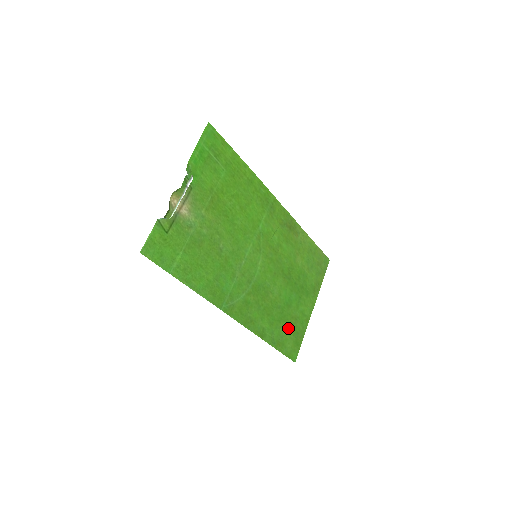
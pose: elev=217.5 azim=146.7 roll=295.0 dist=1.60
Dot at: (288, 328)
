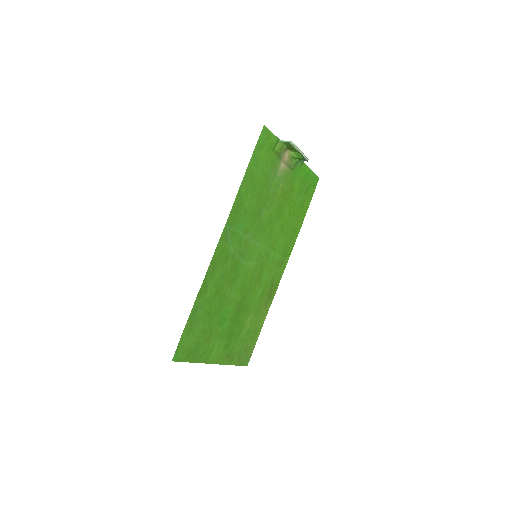
Dot at: (203, 331)
